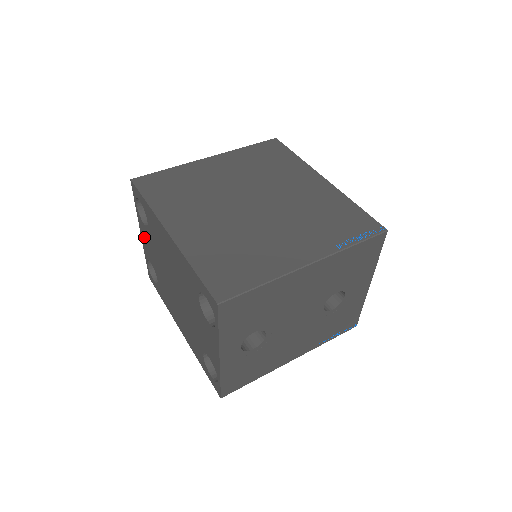
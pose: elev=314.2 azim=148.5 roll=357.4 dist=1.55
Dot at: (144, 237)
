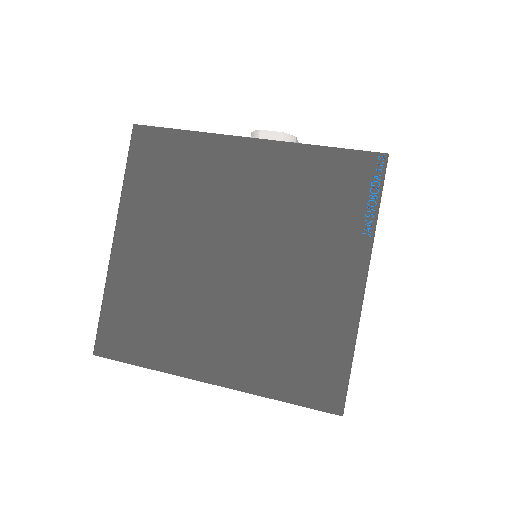
Dot at: occluded
